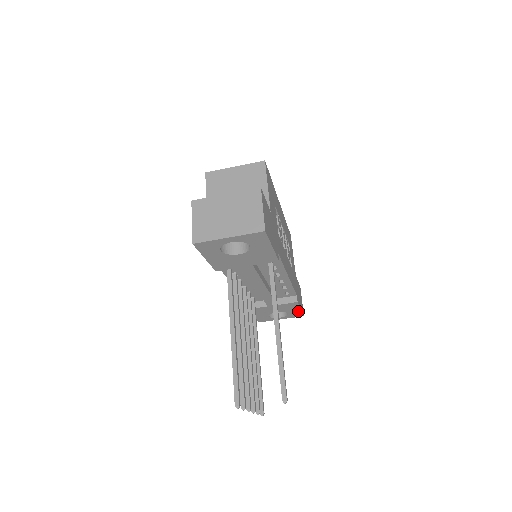
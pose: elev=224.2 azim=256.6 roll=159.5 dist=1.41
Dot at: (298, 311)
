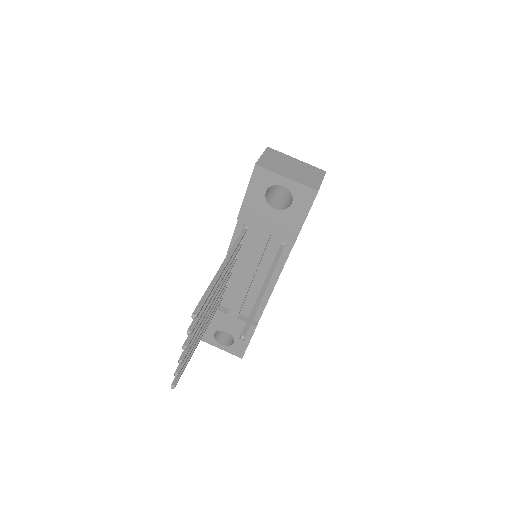
Dot at: (244, 345)
